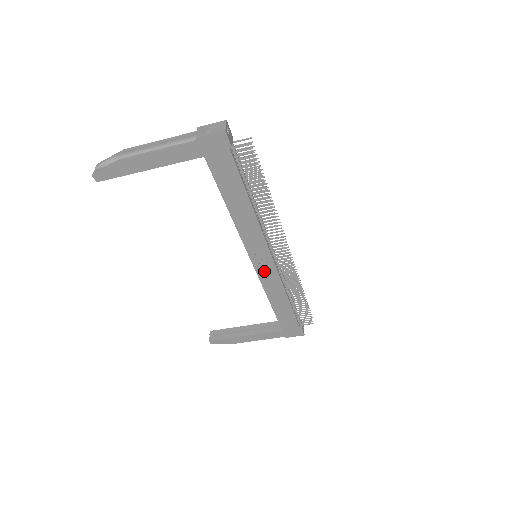
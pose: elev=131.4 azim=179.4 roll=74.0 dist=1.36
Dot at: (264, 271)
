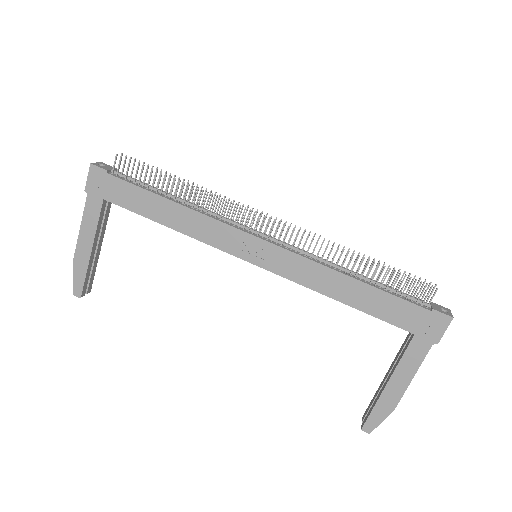
Dot at: (276, 263)
